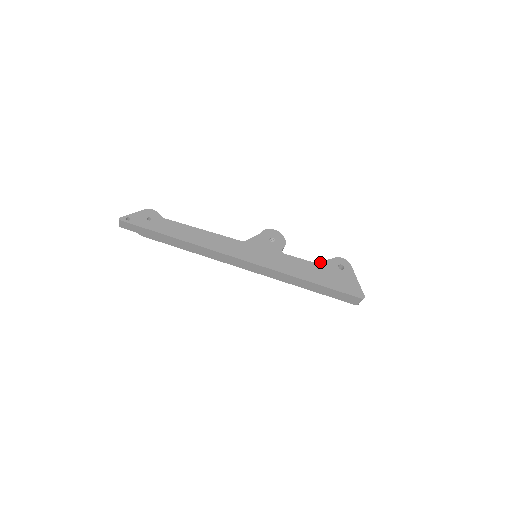
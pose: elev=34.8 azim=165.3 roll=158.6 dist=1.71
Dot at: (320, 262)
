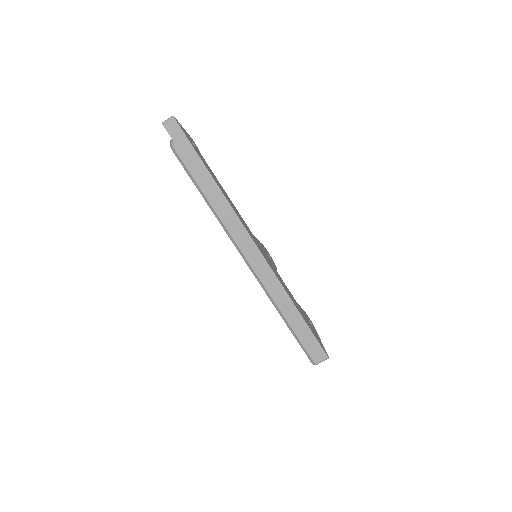
Dot at: occluded
